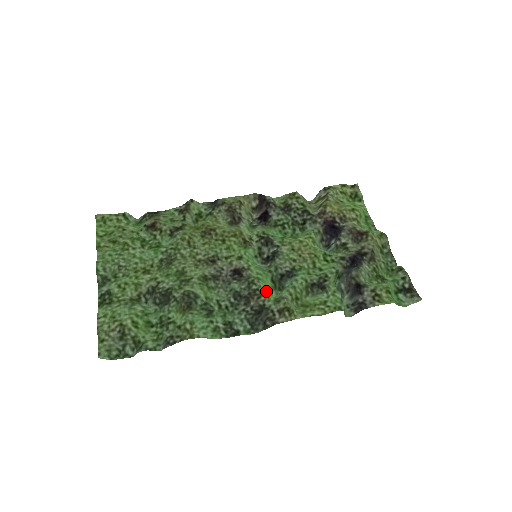
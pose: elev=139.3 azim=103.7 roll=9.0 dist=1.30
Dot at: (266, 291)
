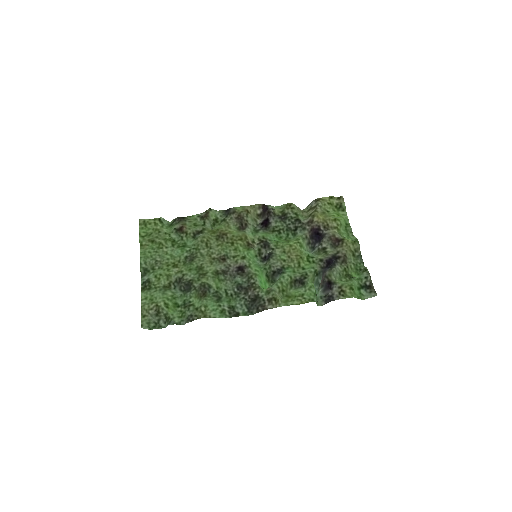
Dot at: (261, 284)
